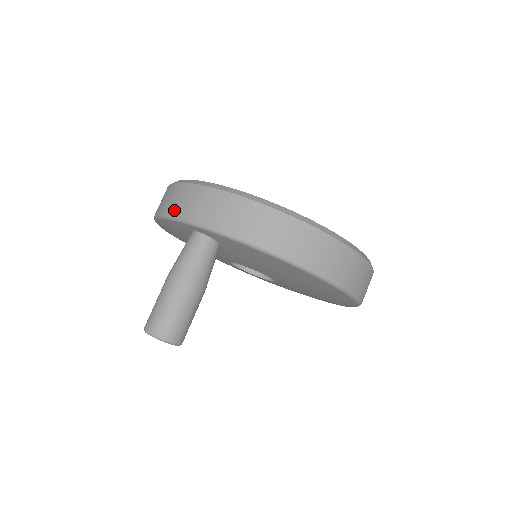
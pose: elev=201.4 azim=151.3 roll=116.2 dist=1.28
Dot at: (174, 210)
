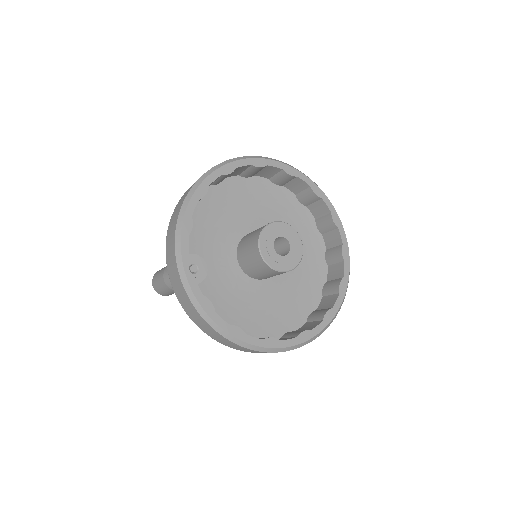
Dot at: (167, 249)
